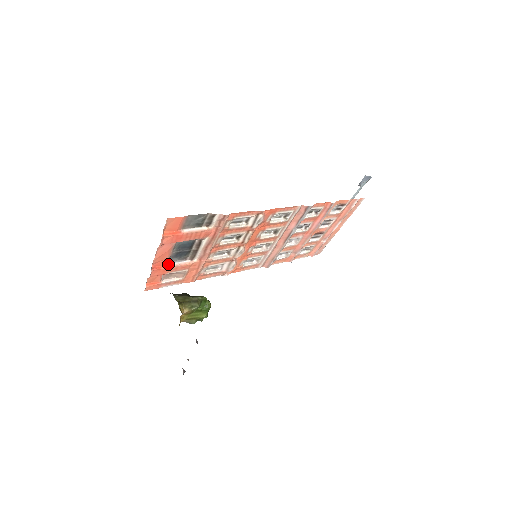
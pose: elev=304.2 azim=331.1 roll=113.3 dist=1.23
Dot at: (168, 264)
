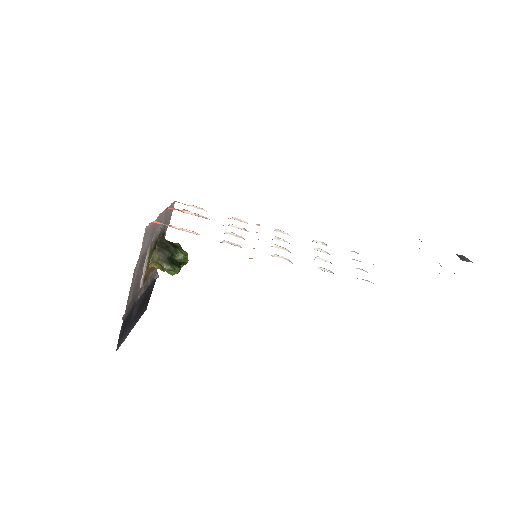
Dot at: (185, 210)
